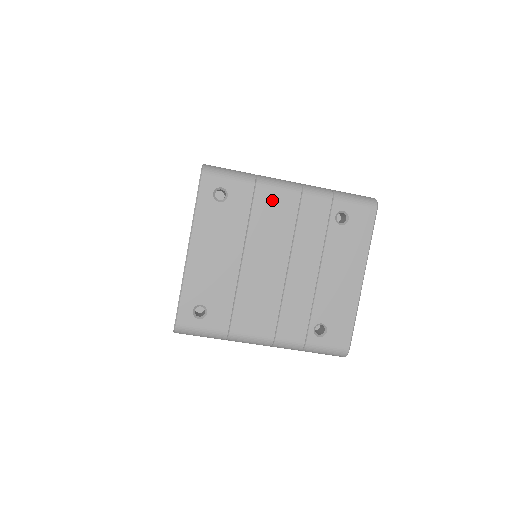
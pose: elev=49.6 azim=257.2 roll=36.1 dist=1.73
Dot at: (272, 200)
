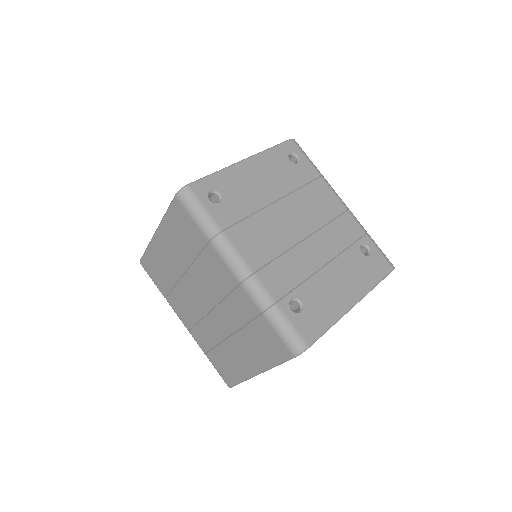
Dot at: (325, 193)
